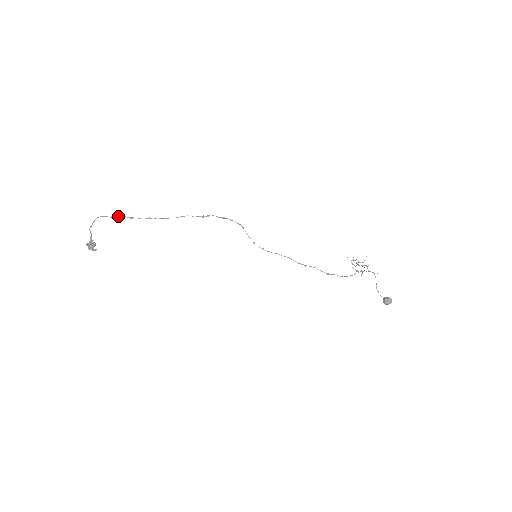
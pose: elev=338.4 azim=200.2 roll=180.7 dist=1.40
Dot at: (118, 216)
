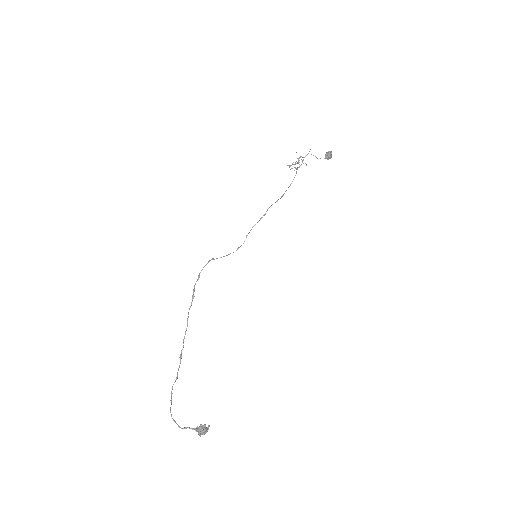
Dot at: (171, 392)
